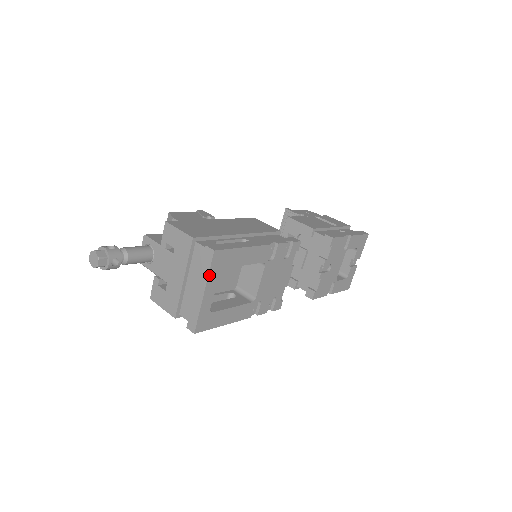
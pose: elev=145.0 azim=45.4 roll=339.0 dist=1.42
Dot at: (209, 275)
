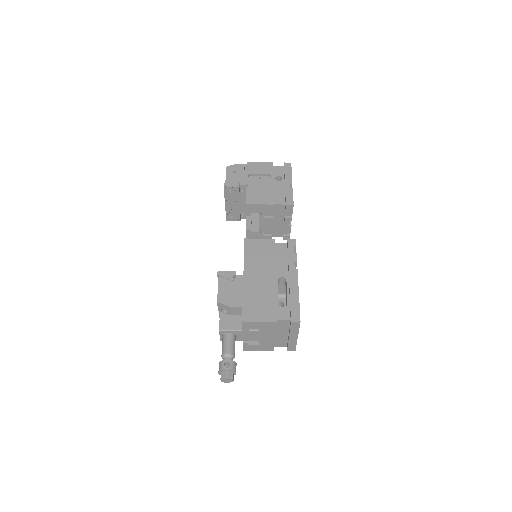
Dot at: occluded
